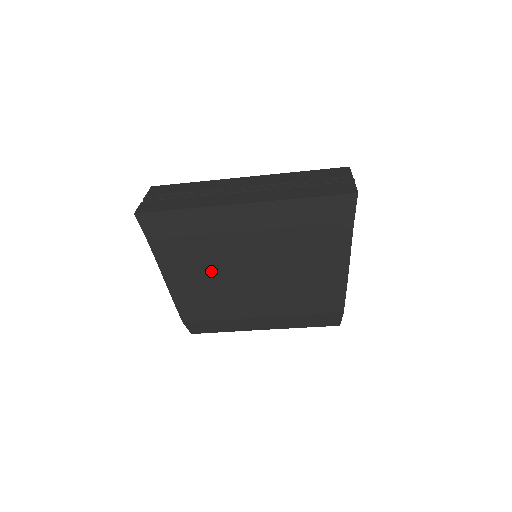
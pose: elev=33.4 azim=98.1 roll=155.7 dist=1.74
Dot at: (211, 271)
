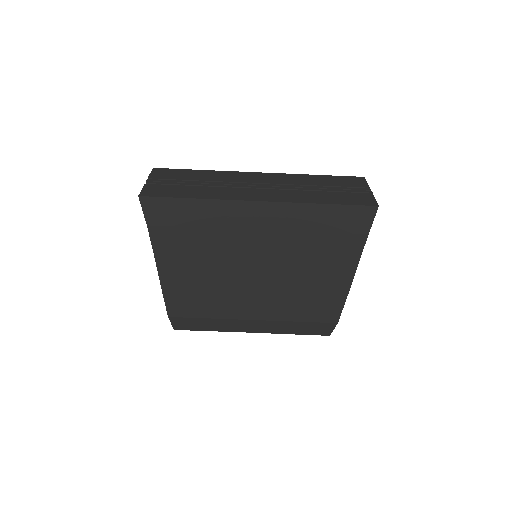
Dot at: (210, 267)
